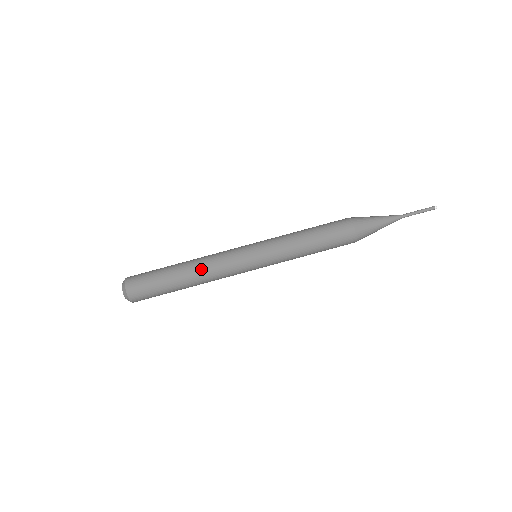
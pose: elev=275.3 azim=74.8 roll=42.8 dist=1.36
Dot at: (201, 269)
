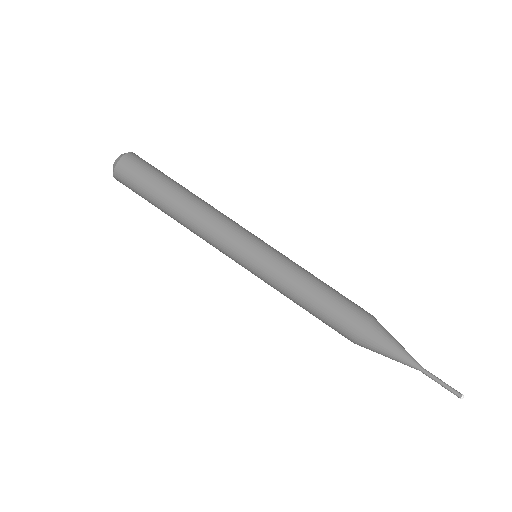
Dot at: (197, 213)
